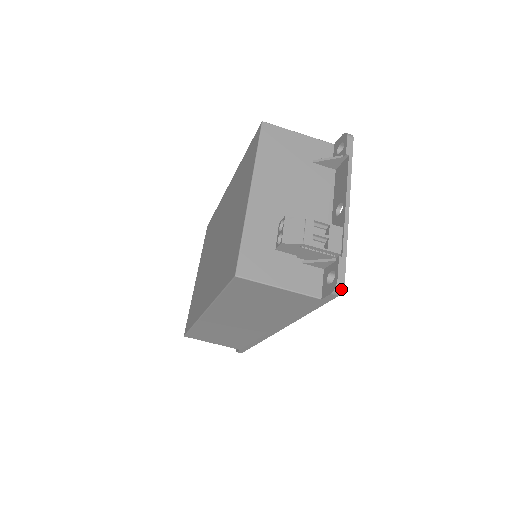
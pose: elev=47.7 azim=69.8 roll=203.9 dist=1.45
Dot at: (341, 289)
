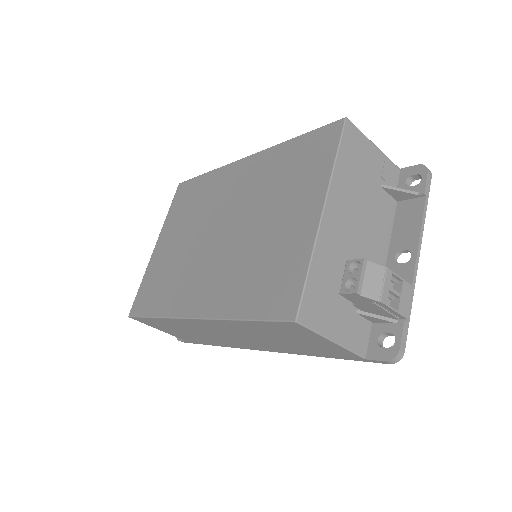
Dot at: (399, 360)
